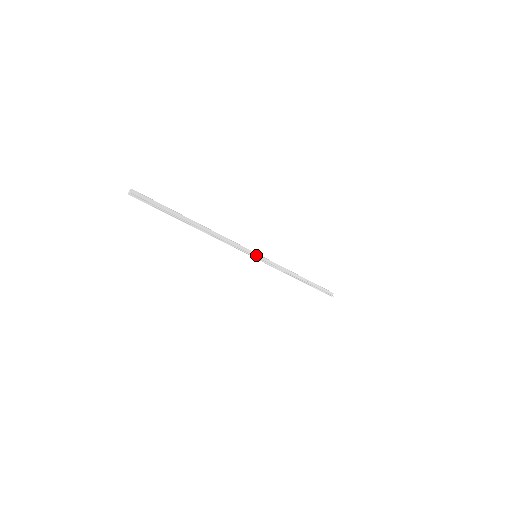
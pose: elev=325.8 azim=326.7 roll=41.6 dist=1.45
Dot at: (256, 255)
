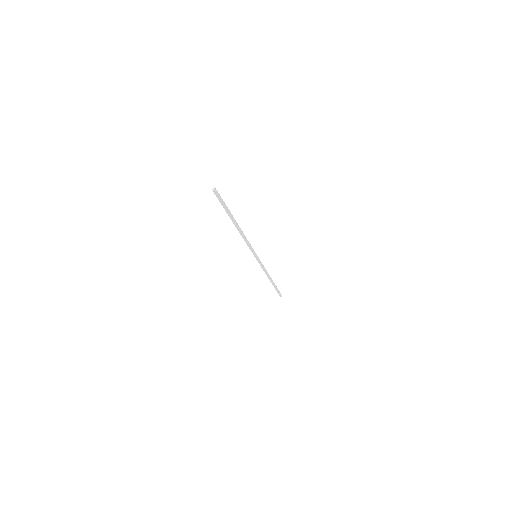
Dot at: occluded
